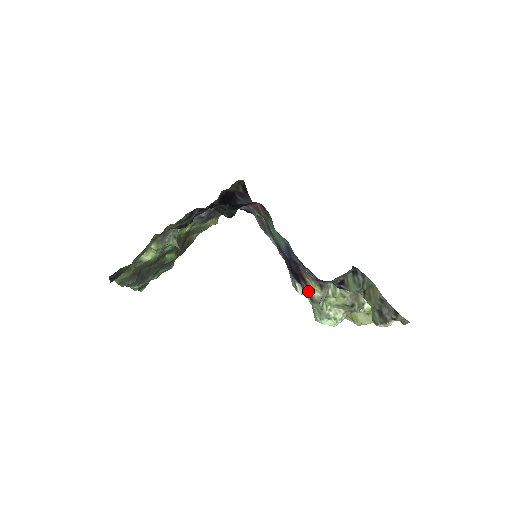
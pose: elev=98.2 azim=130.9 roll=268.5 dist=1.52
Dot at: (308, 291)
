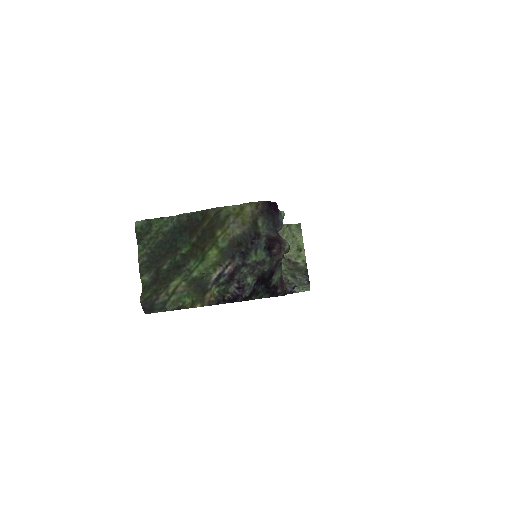
Dot at: occluded
